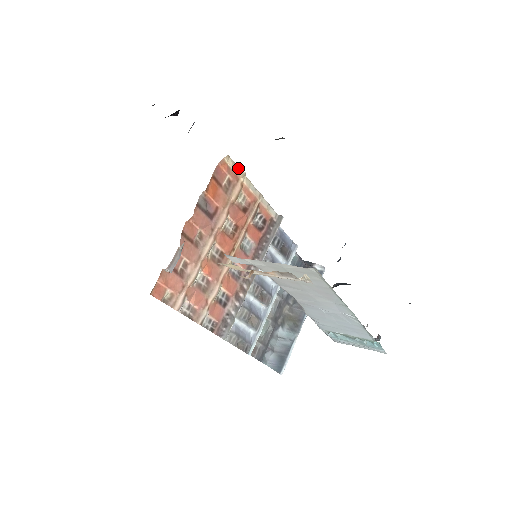
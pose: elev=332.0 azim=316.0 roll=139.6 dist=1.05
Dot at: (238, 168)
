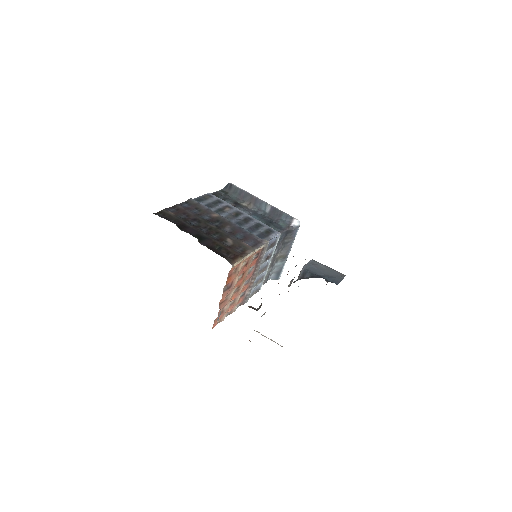
Dot at: (239, 261)
